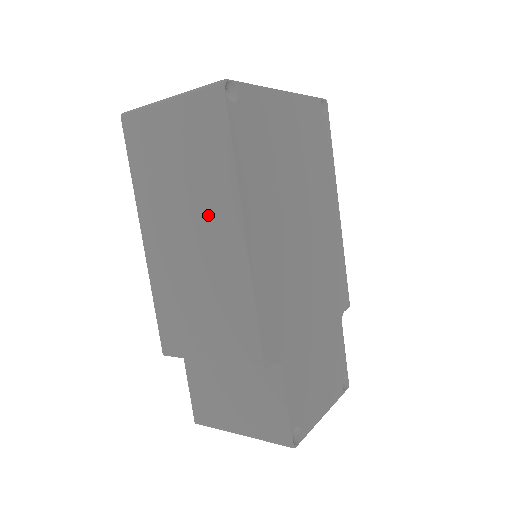
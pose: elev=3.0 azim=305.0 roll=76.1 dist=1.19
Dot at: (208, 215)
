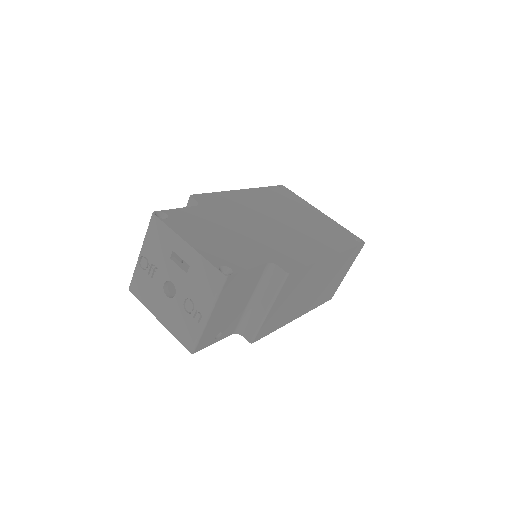
Dot at: occluded
